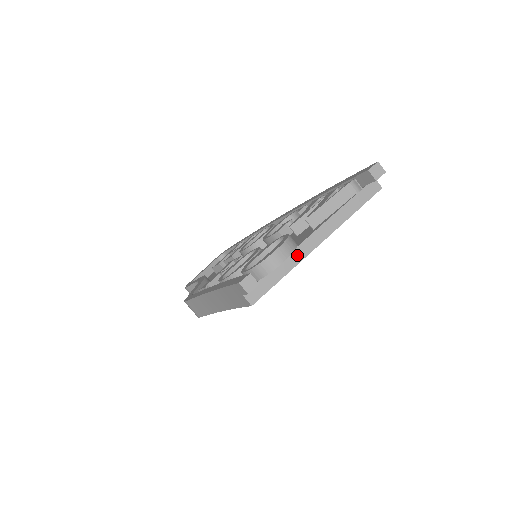
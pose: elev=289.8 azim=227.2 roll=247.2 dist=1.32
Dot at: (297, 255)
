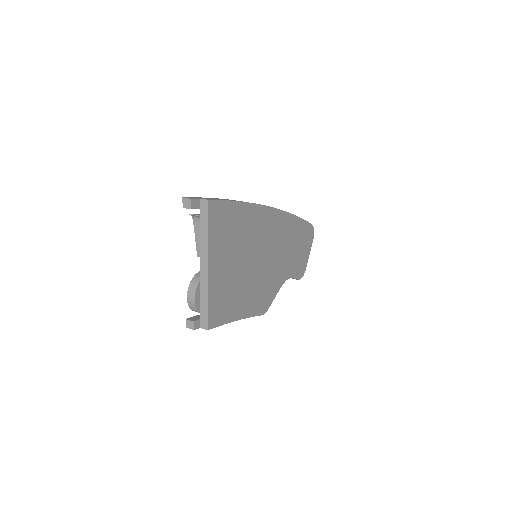
Dot at: (204, 285)
